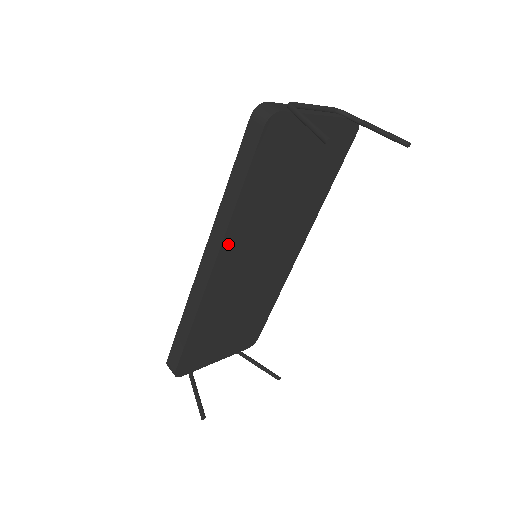
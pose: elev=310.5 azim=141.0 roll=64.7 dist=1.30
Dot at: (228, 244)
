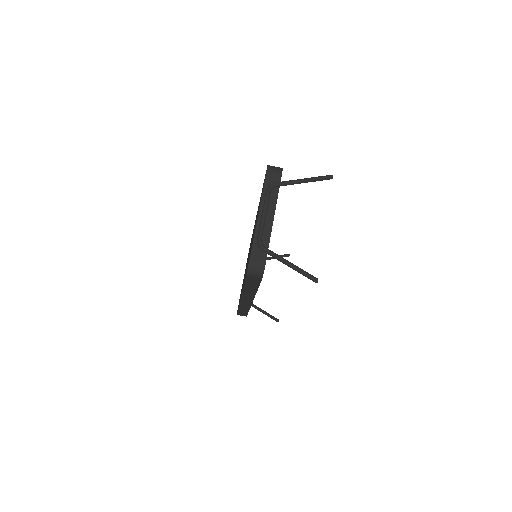
Dot at: occluded
